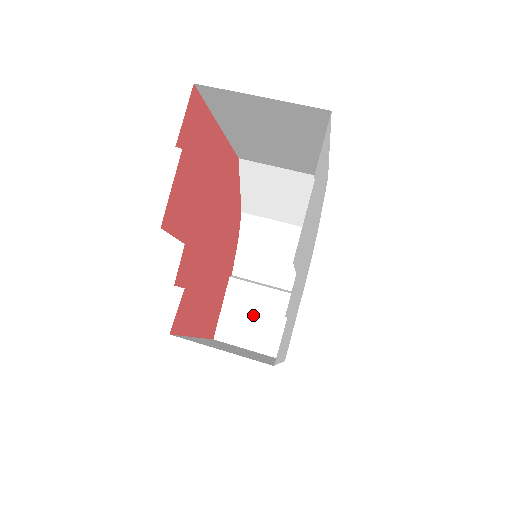
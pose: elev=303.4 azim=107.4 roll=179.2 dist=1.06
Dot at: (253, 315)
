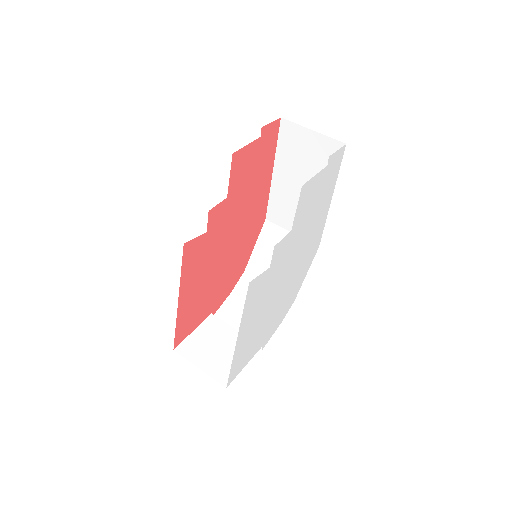
Dot at: (216, 345)
